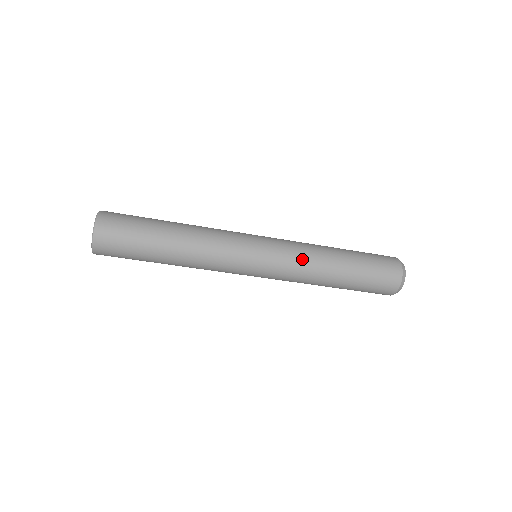
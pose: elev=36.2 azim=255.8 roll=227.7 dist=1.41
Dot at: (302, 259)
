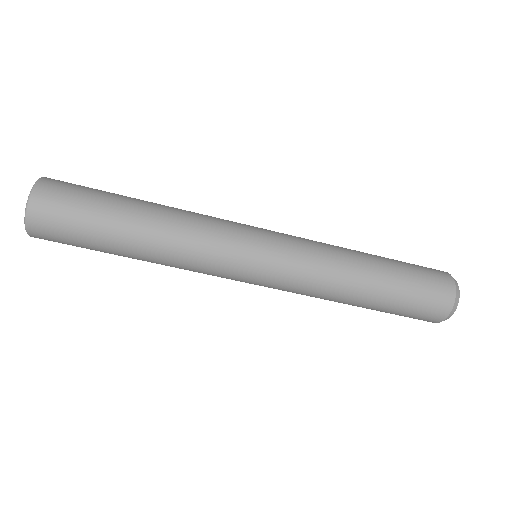
Dot at: (319, 246)
